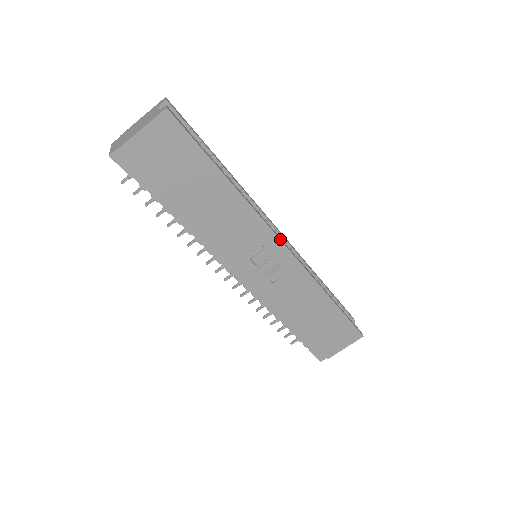
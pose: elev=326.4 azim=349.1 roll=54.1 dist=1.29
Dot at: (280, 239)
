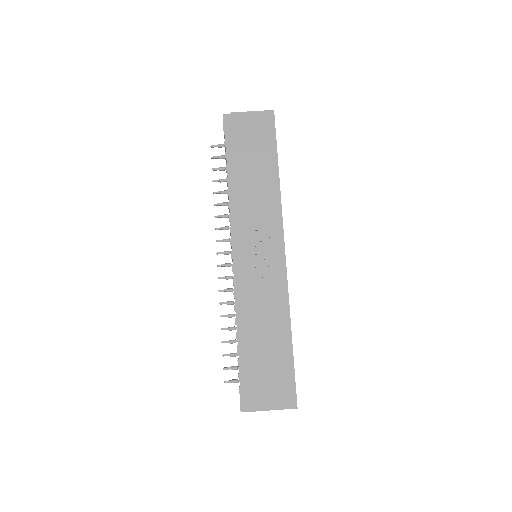
Dot at: (284, 243)
